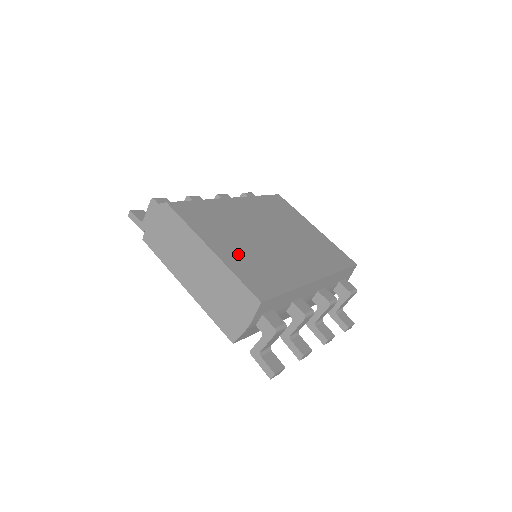
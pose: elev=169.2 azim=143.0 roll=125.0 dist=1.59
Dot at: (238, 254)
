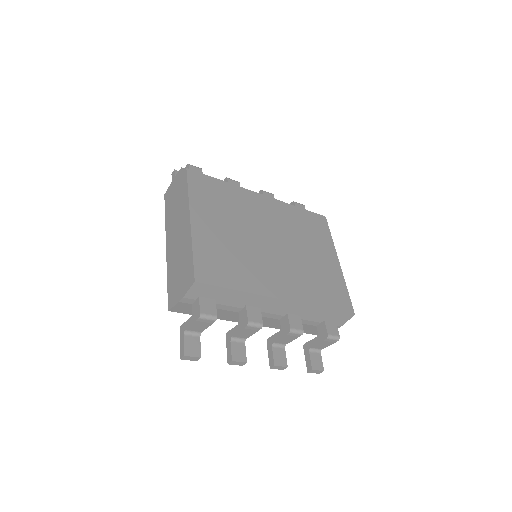
Dot at: (216, 237)
